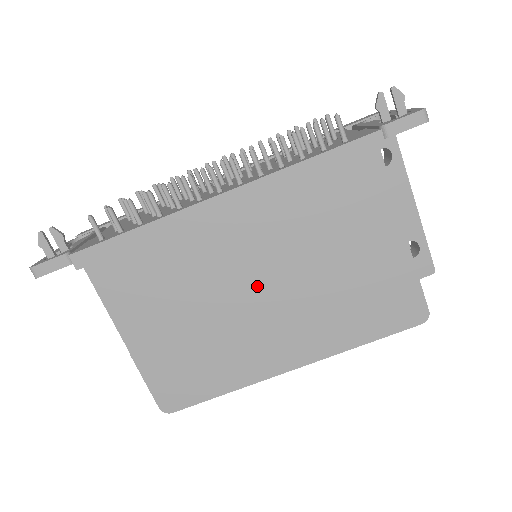
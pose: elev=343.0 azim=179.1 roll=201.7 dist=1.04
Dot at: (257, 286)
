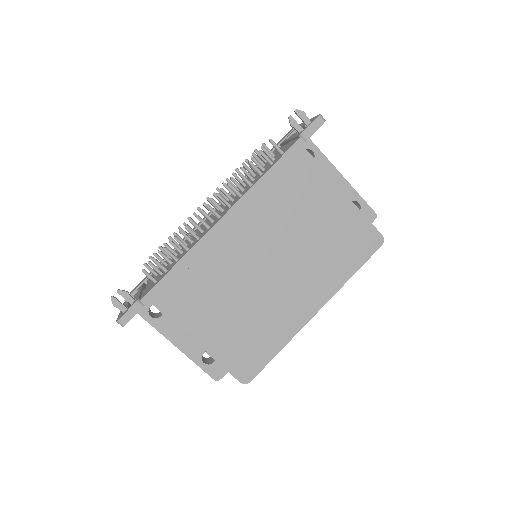
Dot at: (269, 267)
